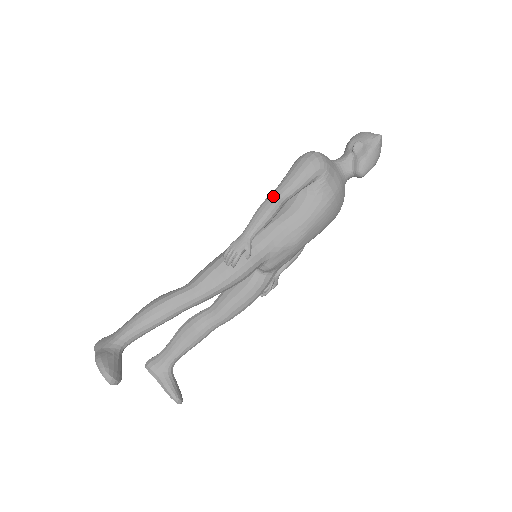
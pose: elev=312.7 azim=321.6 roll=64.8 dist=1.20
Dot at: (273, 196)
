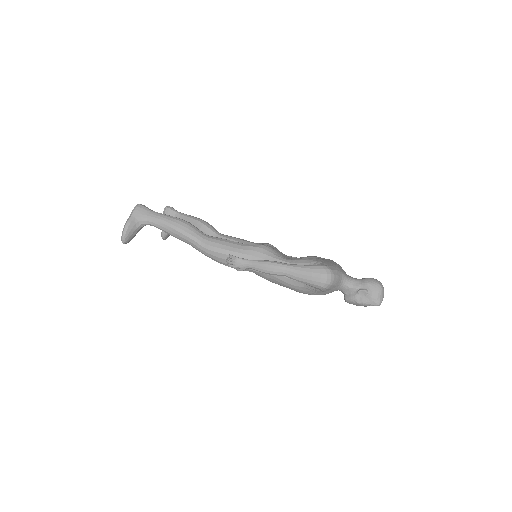
Dot at: (282, 269)
